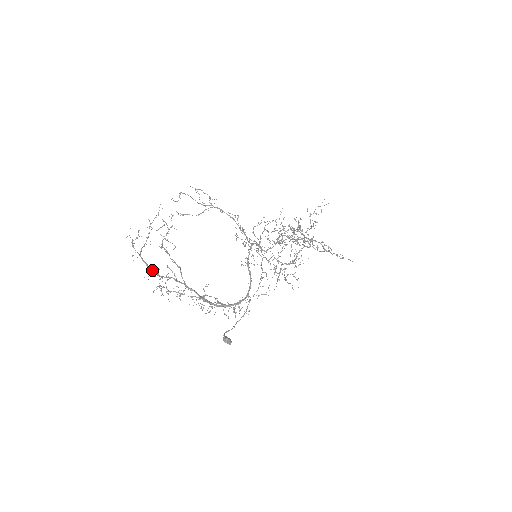
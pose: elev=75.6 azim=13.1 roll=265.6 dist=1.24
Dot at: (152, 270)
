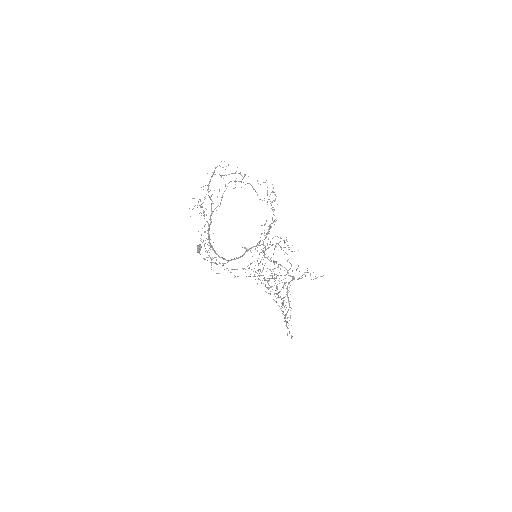
Dot at: occluded
